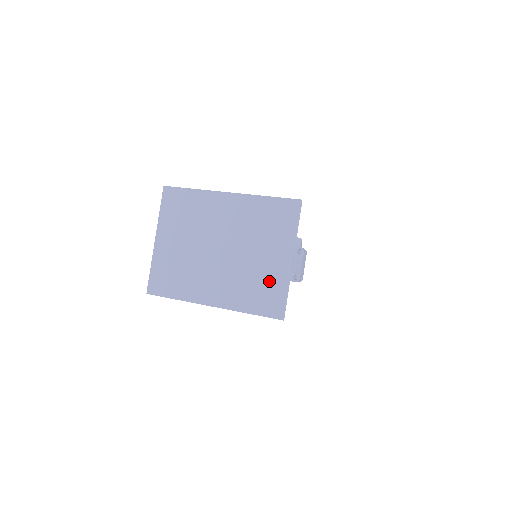
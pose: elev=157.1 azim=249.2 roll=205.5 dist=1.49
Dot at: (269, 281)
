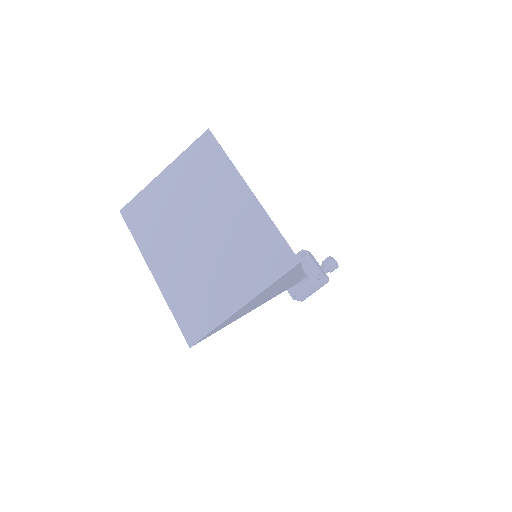
Dot at: (209, 303)
